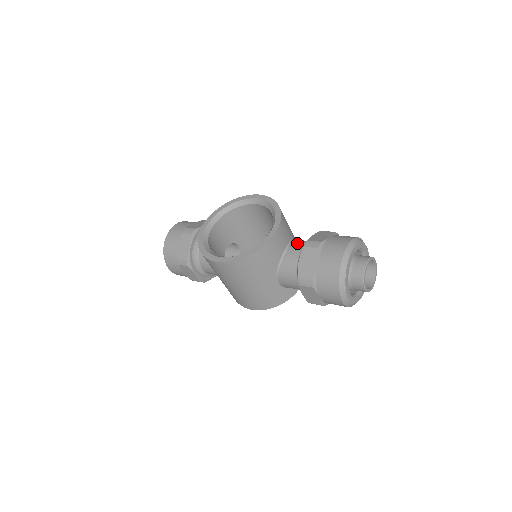
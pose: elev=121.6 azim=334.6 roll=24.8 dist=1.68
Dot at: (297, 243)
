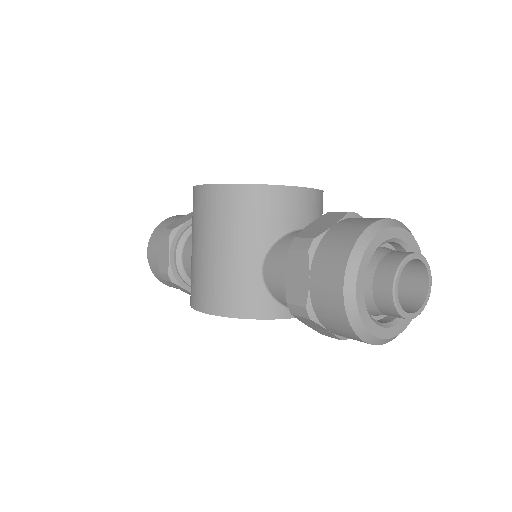
Dot at: occluded
